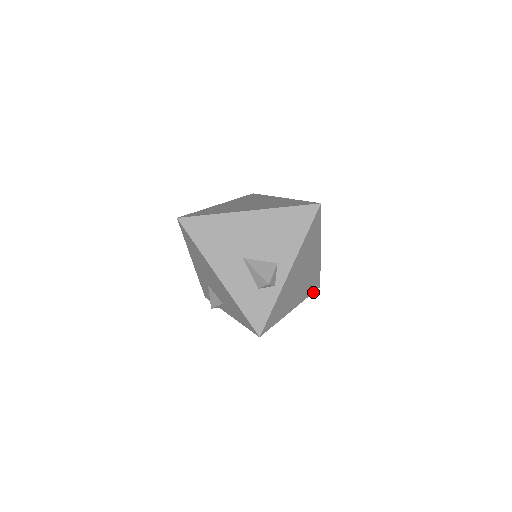
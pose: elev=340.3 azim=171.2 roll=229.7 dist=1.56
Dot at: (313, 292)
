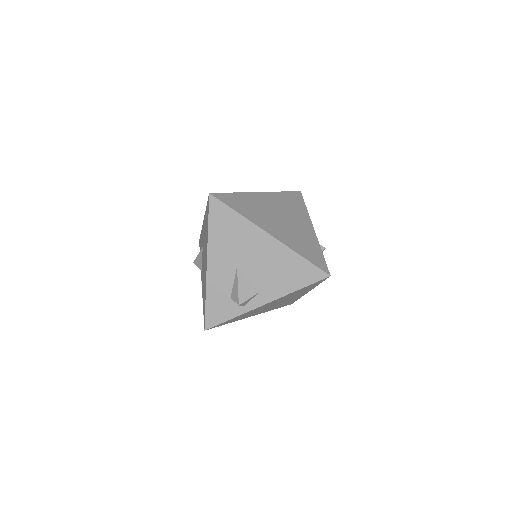
Dot at: occluded
